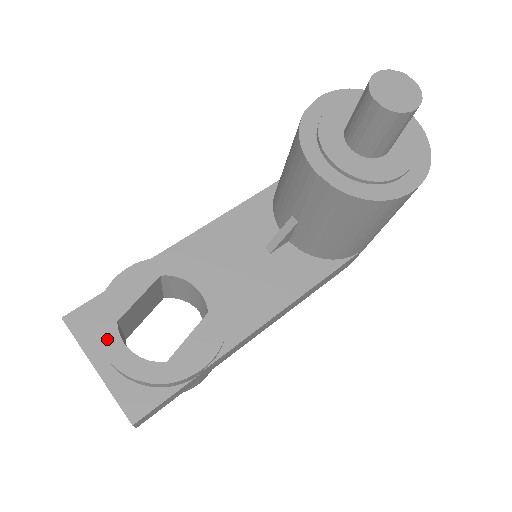
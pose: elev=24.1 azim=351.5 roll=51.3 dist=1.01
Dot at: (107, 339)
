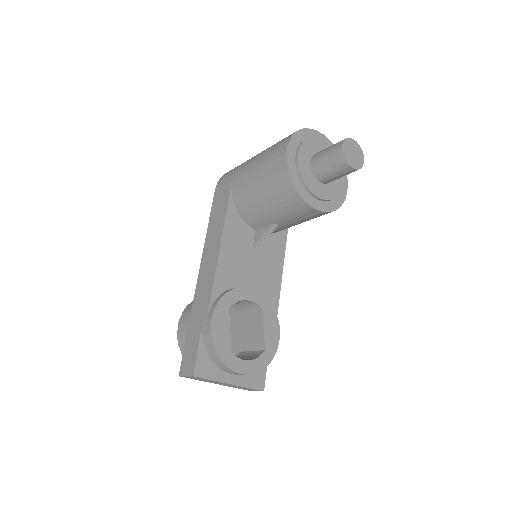
Dot at: (235, 365)
